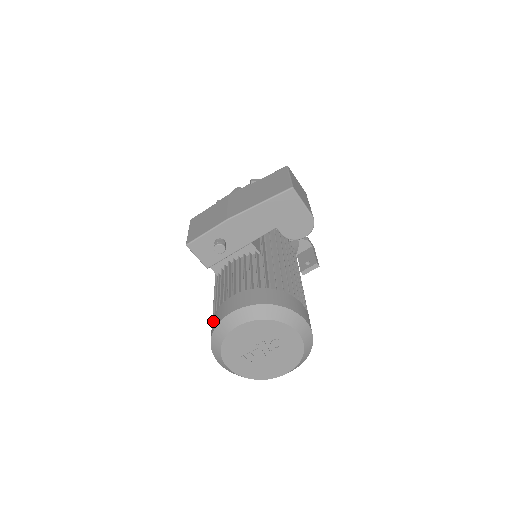
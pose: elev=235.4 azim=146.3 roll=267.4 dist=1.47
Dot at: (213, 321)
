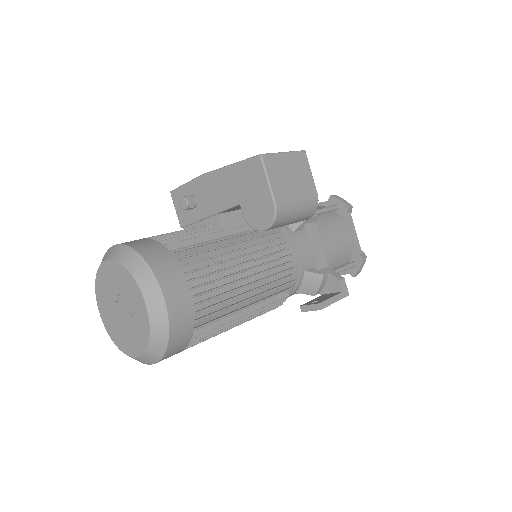
Dot at: occluded
